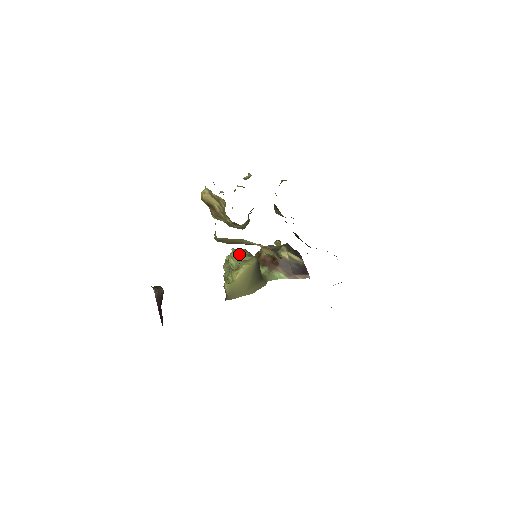
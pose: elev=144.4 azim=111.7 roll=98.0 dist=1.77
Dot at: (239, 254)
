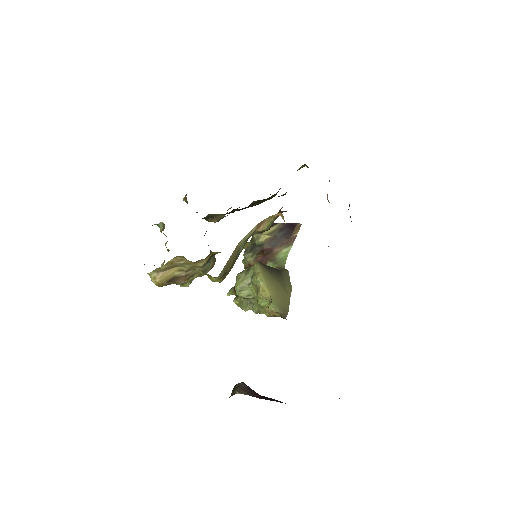
Dot at: (241, 280)
